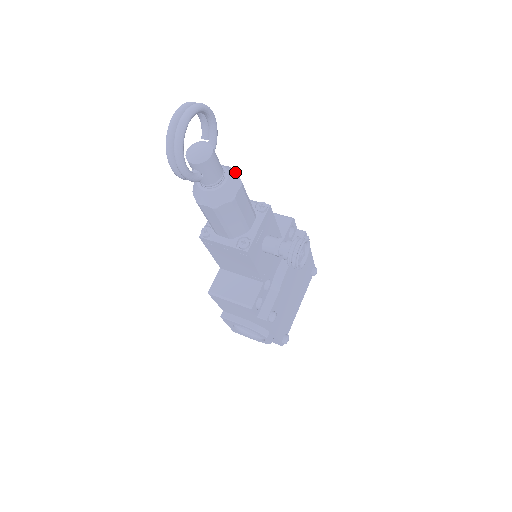
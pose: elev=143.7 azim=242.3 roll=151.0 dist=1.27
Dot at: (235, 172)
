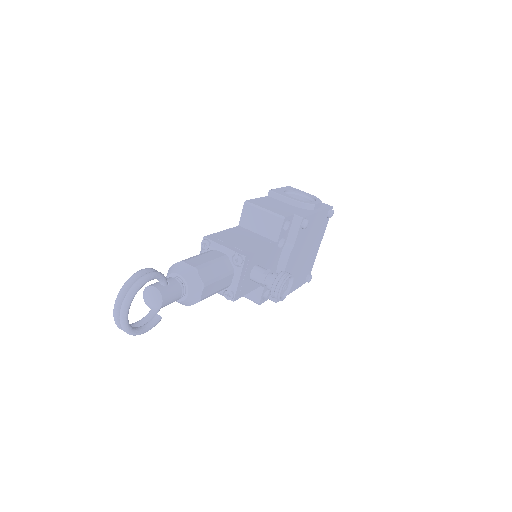
Dot at: (195, 276)
